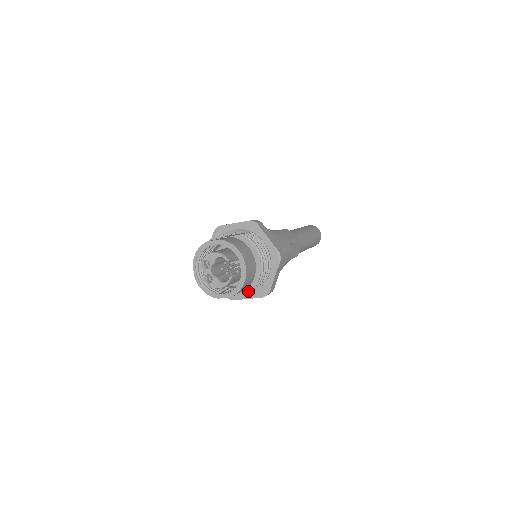
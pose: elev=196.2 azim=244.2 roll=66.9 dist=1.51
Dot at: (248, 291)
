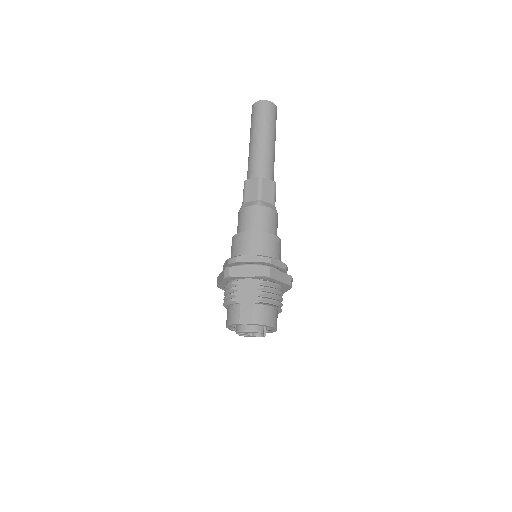
Dot at: occluded
